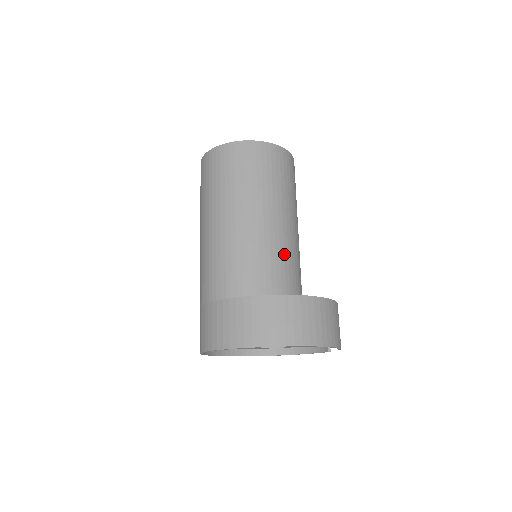
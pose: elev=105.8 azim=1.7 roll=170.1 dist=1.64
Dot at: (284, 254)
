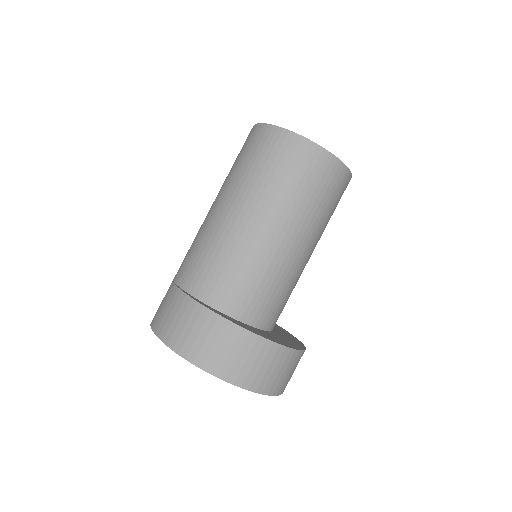
Dot at: (274, 279)
